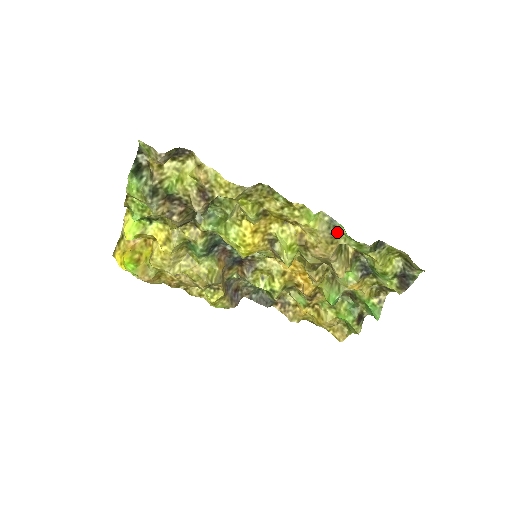
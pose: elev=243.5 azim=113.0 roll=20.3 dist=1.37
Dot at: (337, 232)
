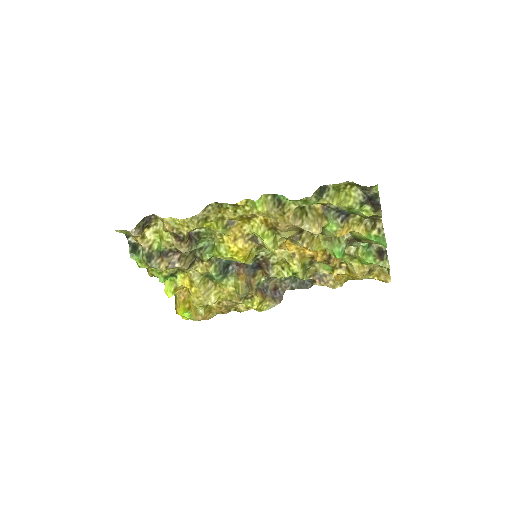
Dot at: (283, 202)
